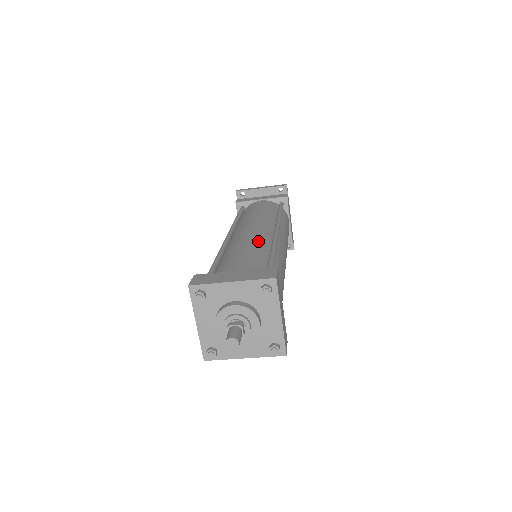
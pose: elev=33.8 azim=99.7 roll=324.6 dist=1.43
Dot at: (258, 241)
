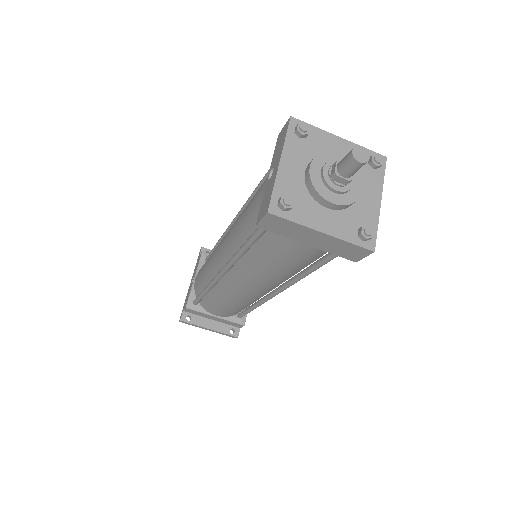
Dot at: occluded
